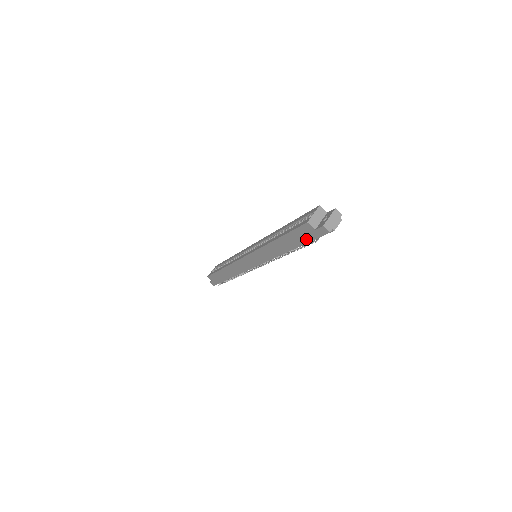
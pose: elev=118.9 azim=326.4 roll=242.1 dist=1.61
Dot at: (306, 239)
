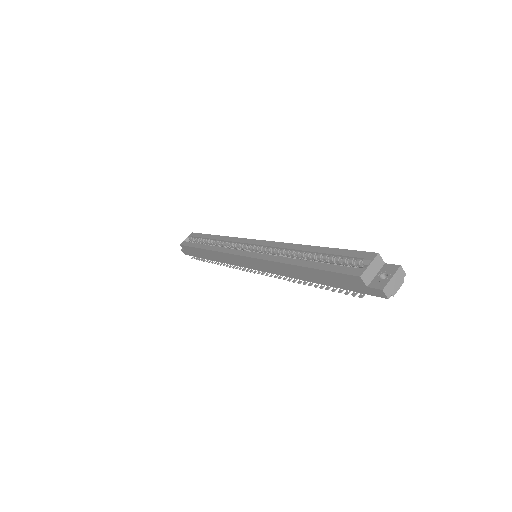
Dot at: (346, 286)
